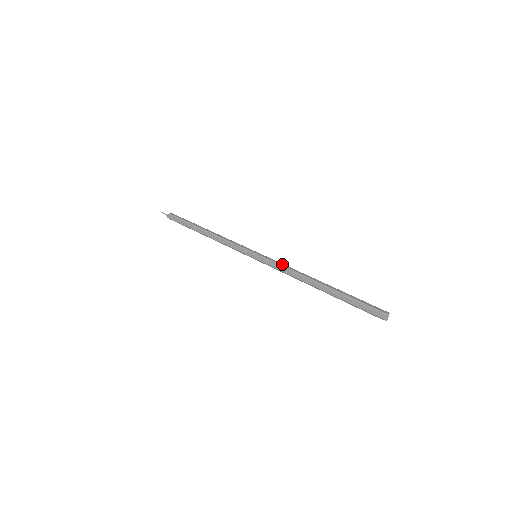
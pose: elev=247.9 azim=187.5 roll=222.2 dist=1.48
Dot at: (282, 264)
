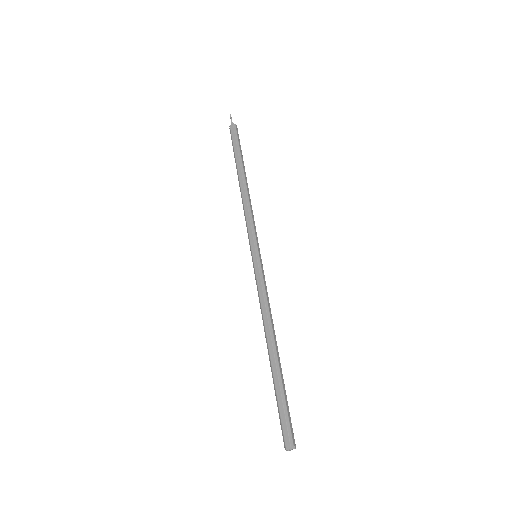
Dot at: (267, 292)
